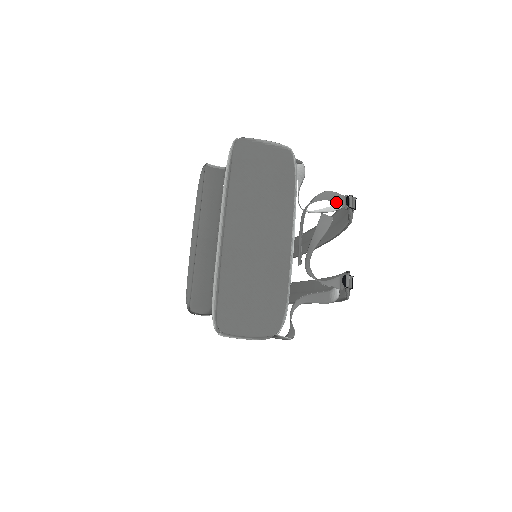
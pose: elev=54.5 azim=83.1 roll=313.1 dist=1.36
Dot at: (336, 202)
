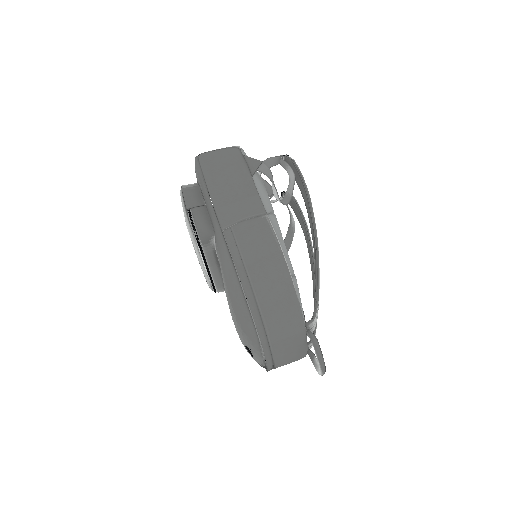
Dot at: occluded
